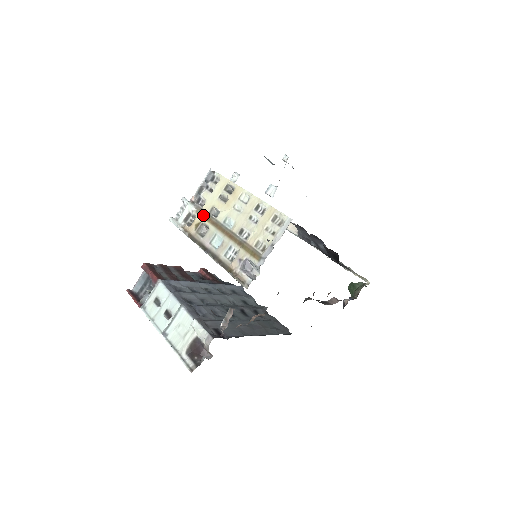
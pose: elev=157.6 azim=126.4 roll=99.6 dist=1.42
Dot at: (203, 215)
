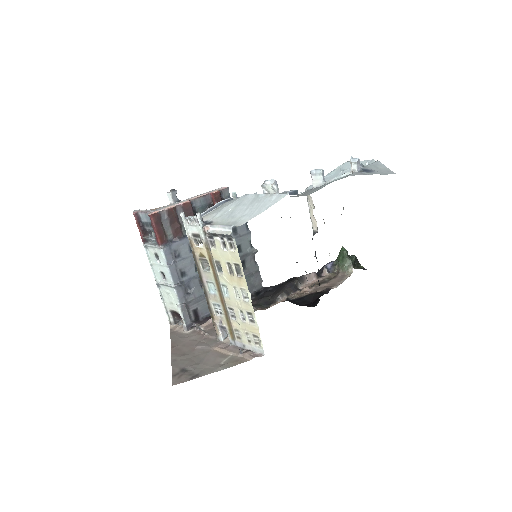
Dot at: (209, 256)
